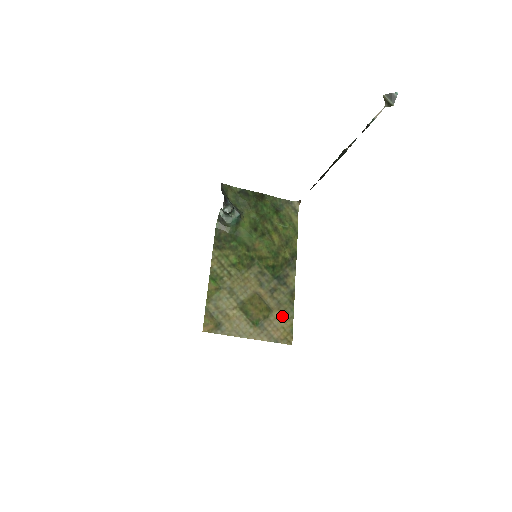
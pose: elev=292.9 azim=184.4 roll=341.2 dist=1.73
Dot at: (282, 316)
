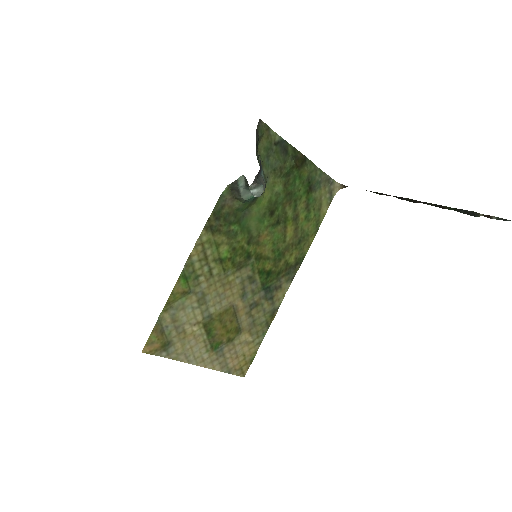
Dot at: (249, 340)
